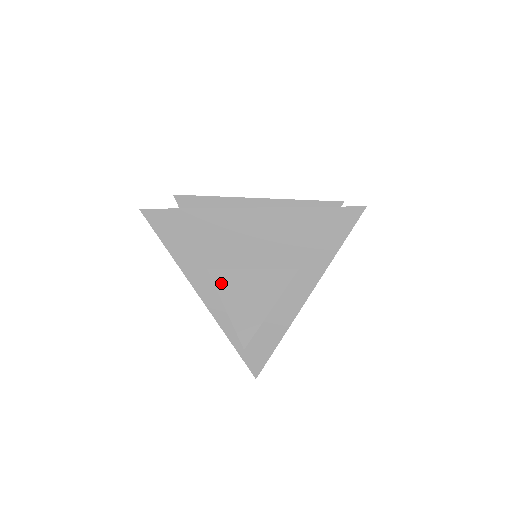
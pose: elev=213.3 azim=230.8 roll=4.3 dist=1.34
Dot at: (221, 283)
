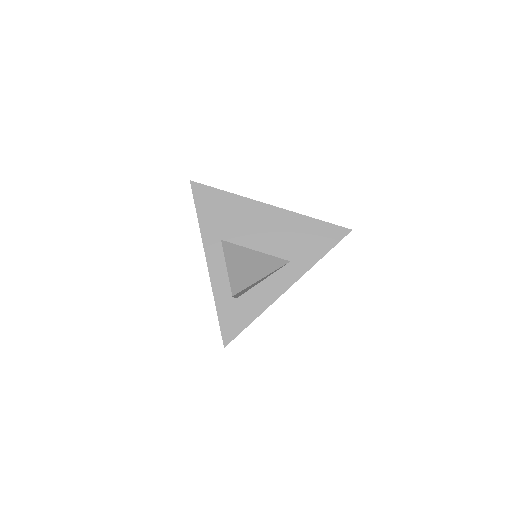
Dot at: (229, 251)
